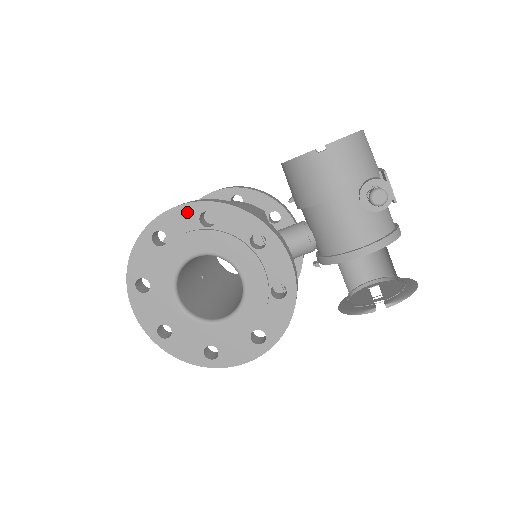
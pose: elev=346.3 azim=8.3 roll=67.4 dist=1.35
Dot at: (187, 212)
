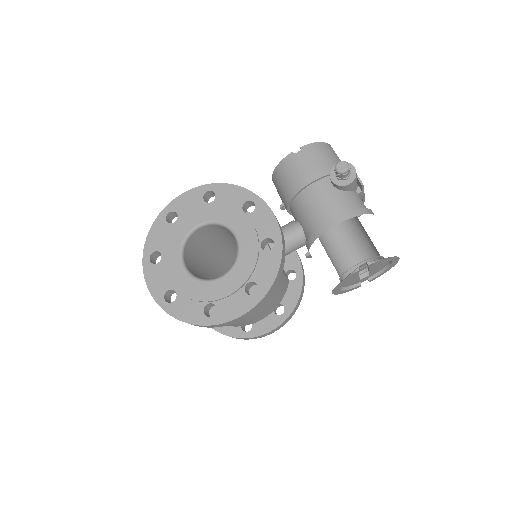
Dot at: (194, 194)
